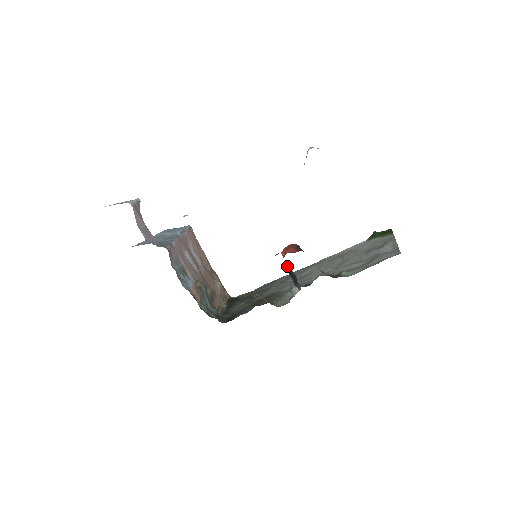
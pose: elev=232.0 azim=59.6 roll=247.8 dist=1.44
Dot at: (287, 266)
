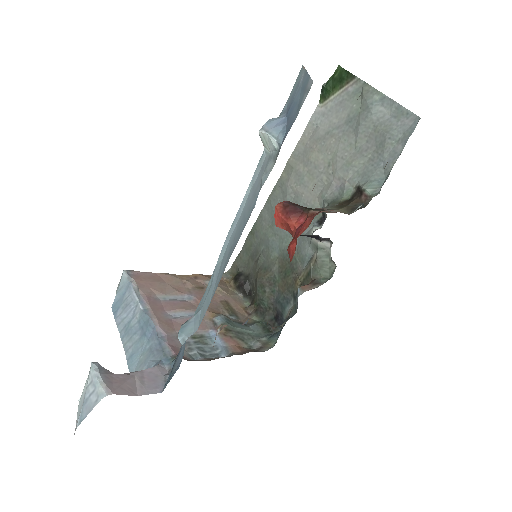
Dot at: occluded
